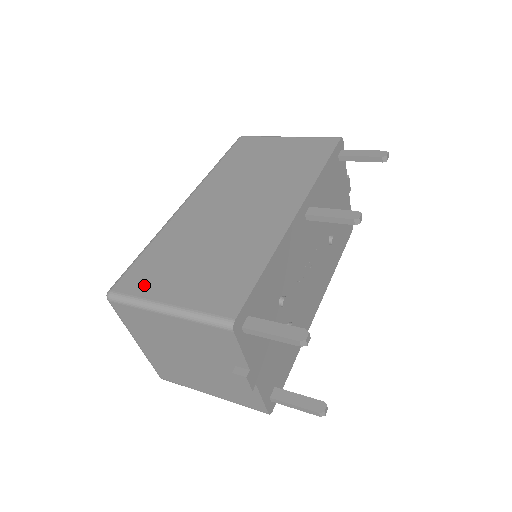
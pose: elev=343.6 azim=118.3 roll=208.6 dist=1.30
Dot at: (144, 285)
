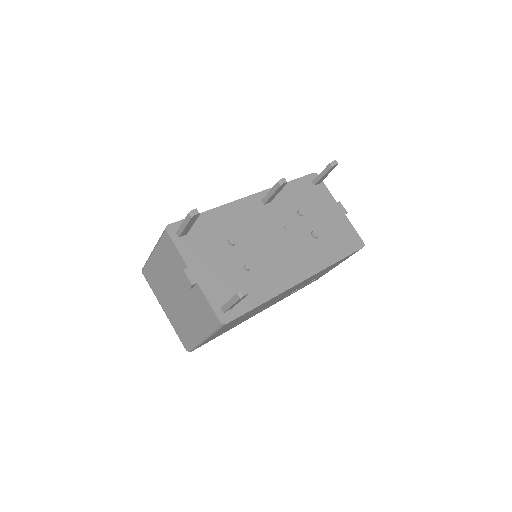
Dot at: occluded
